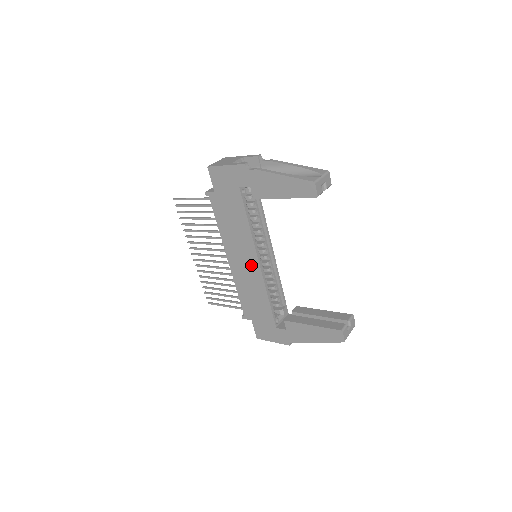
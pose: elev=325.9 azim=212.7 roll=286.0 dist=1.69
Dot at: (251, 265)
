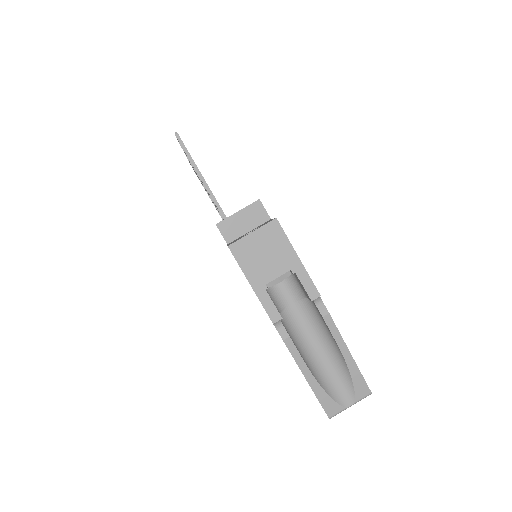
Dot at: occluded
